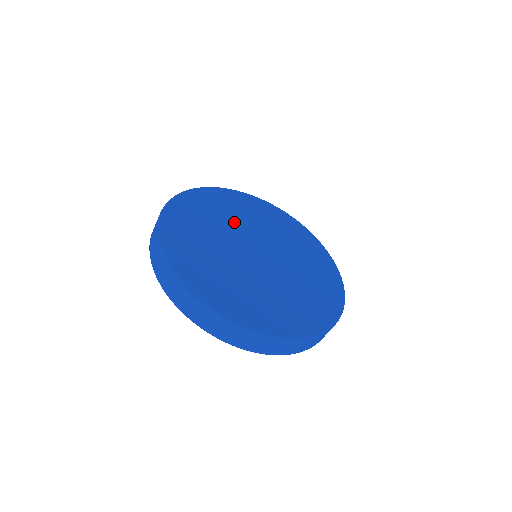
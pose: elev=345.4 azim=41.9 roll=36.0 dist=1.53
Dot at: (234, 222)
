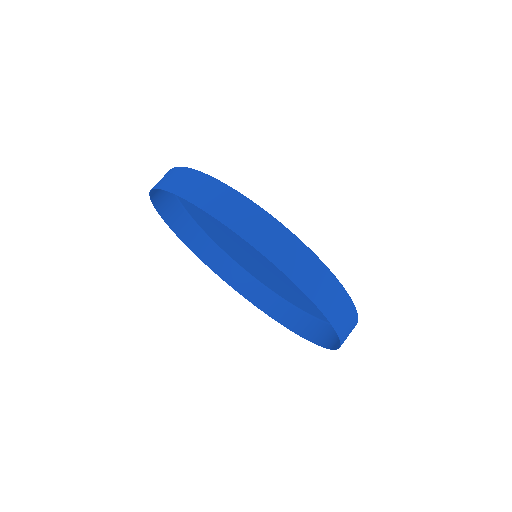
Dot at: (222, 228)
